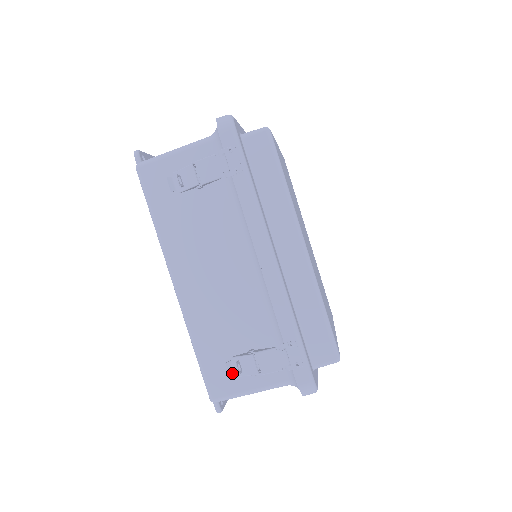
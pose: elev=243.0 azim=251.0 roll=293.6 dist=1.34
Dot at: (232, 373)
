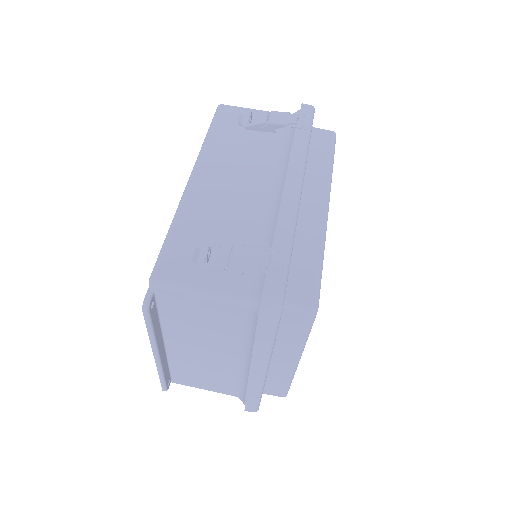
Dot at: (195, 260)
